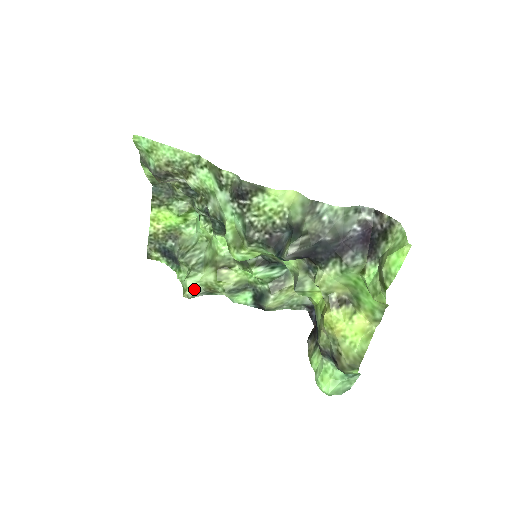
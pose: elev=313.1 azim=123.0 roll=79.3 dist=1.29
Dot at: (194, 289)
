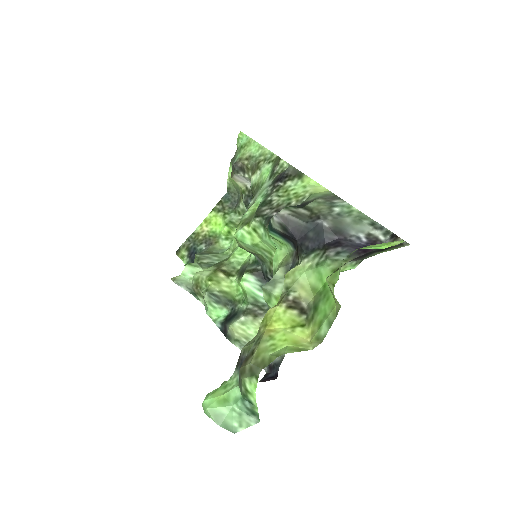
Dot at: (185, 279)
